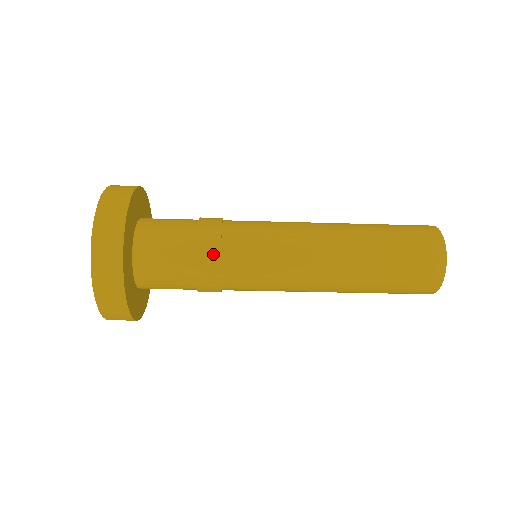
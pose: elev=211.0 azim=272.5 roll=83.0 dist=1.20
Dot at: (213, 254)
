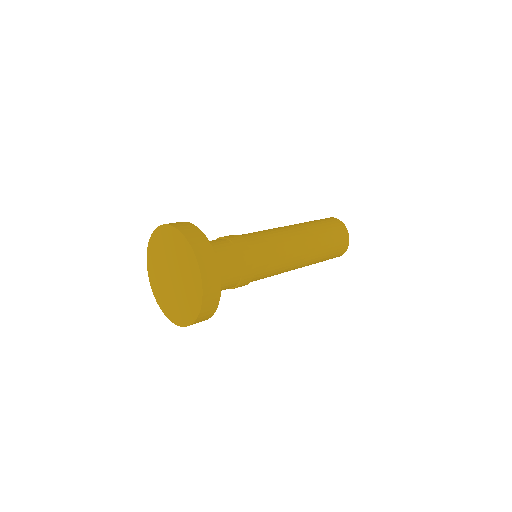
Dot at: occluded
